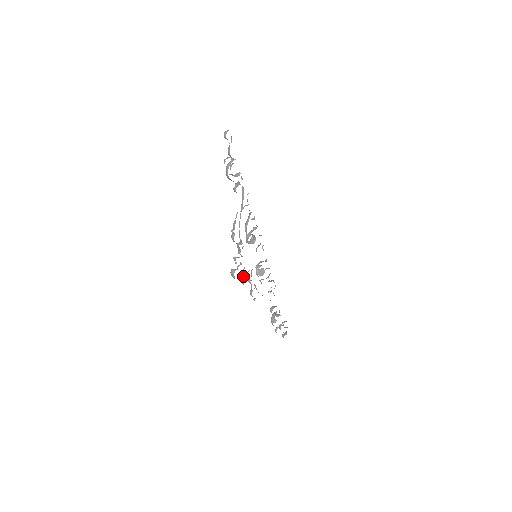
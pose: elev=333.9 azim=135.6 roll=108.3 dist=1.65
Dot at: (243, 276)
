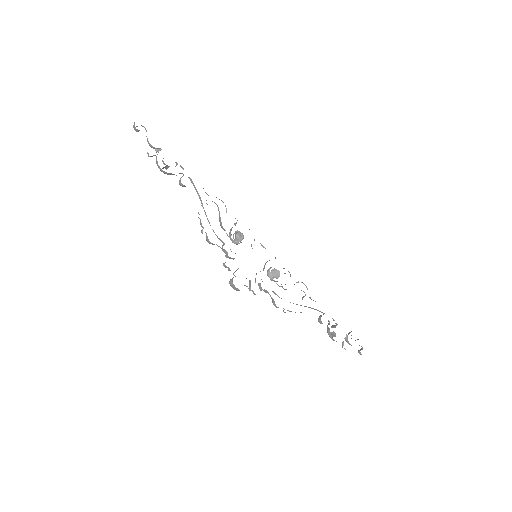
Dot at: (249, 284)
